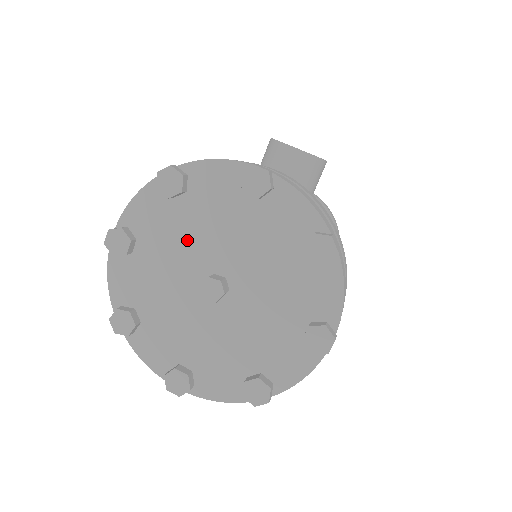
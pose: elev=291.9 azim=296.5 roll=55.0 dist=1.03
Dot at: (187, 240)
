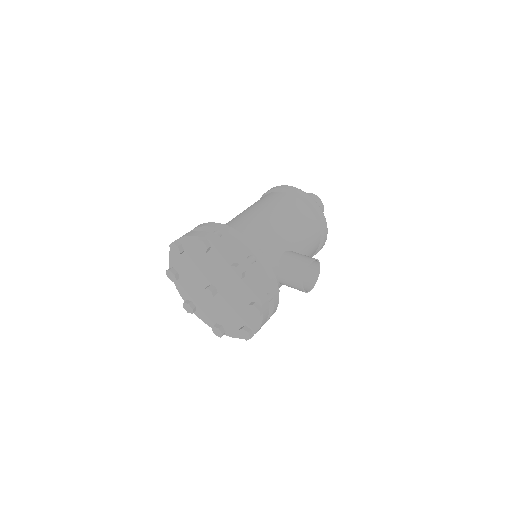
Dot at: (222, 276)
